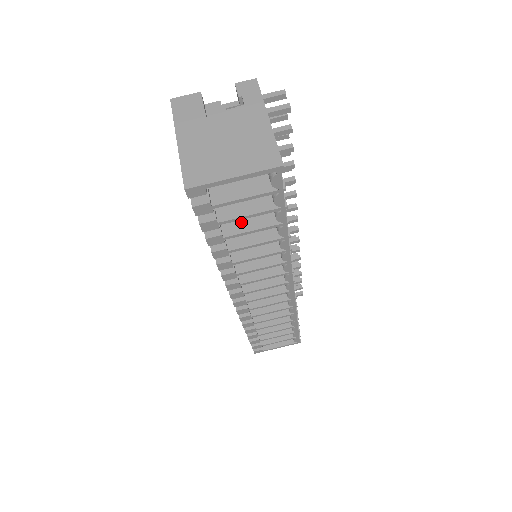
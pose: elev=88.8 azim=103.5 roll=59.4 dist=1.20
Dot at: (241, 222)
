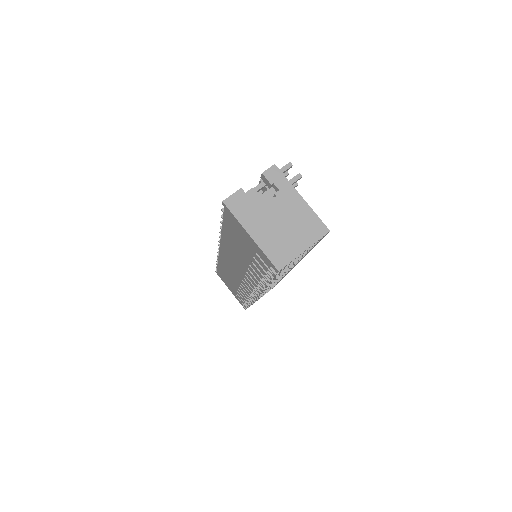
Dot at: occluded
